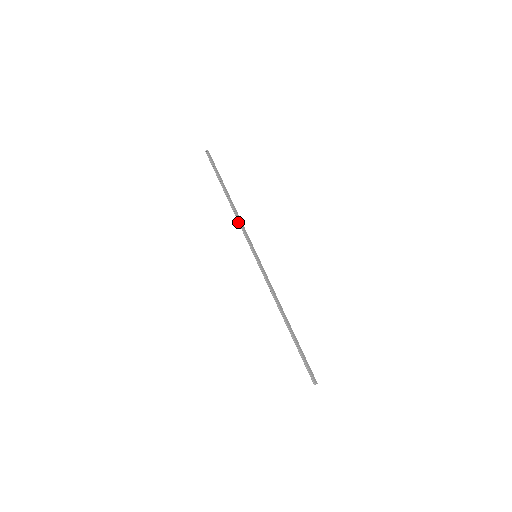
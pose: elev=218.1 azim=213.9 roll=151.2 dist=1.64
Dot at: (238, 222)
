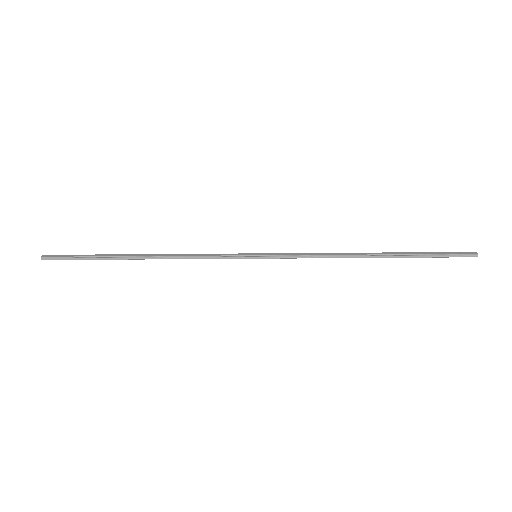
Dot at: occluded
